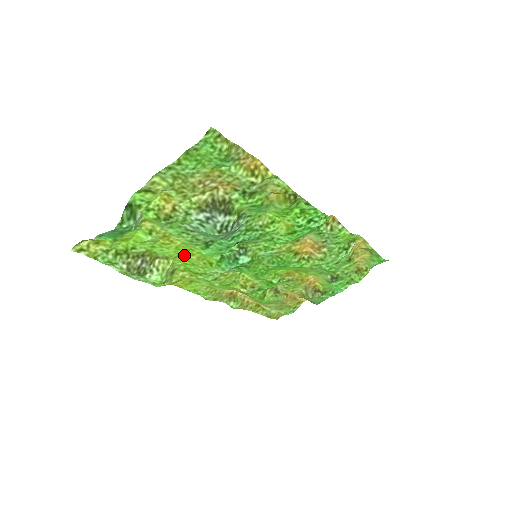
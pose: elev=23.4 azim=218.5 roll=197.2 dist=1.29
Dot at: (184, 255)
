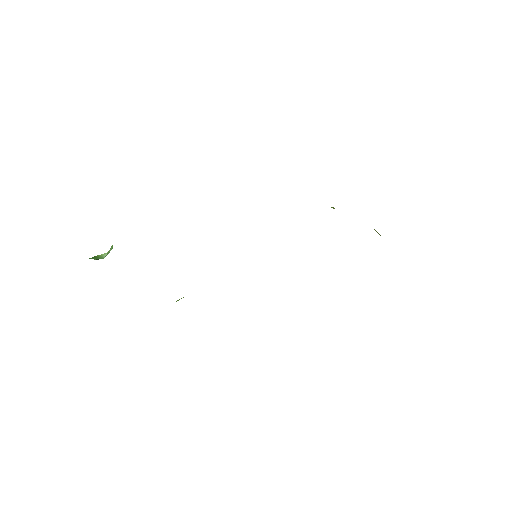
Dot at: occluded
